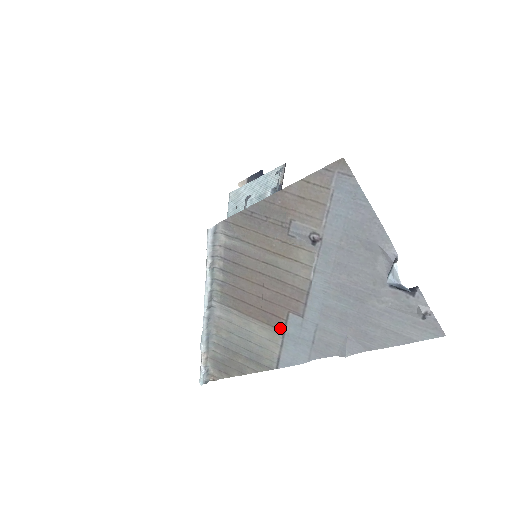
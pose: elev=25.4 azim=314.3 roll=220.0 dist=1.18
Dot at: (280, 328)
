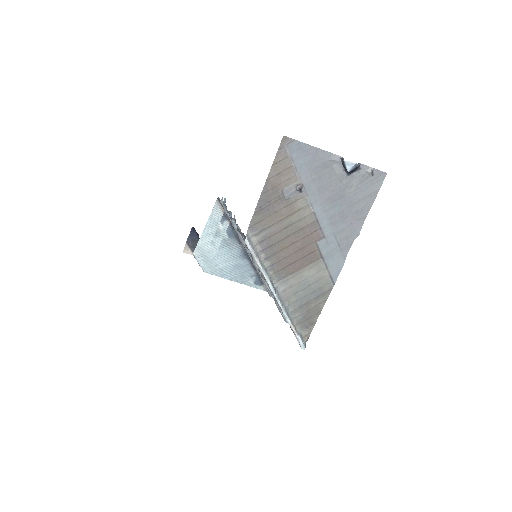
Dot at: (319, 257)
